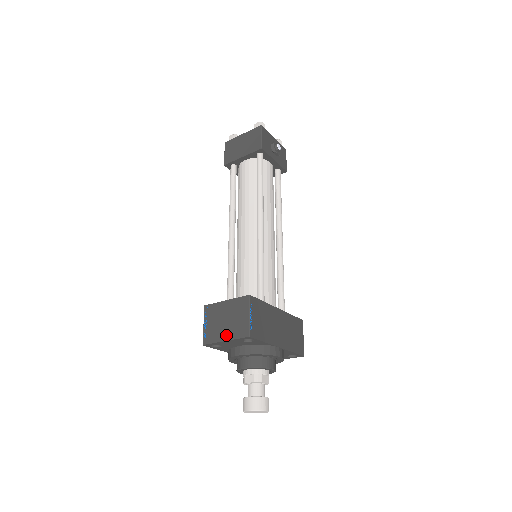
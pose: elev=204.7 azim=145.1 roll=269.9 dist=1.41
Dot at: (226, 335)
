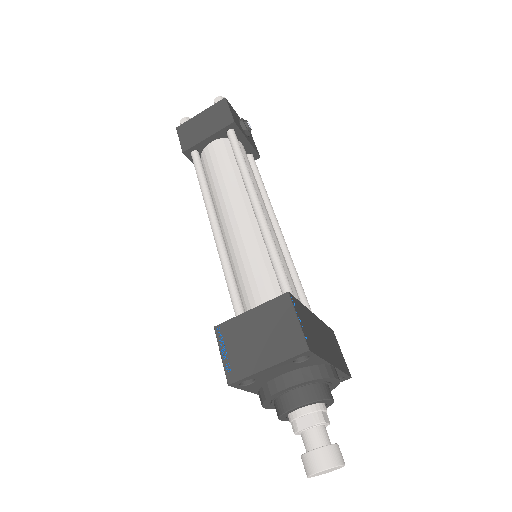
Dot at: (267, 359)
